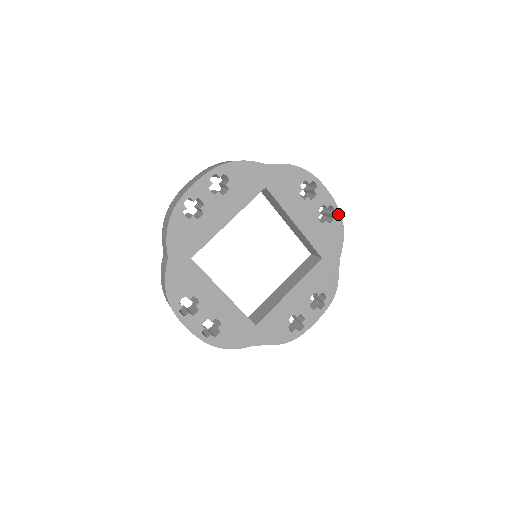
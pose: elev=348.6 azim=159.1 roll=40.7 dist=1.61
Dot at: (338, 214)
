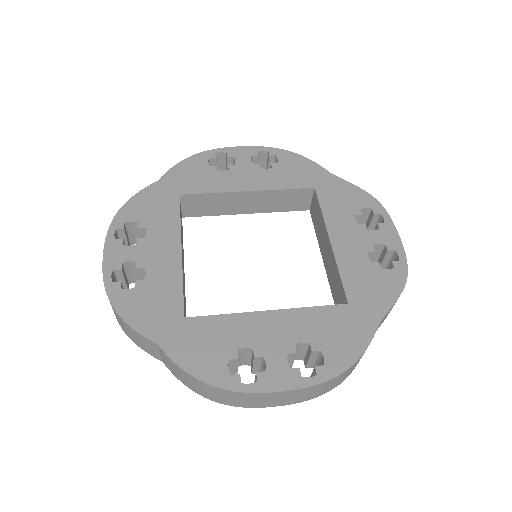
Dot at: (274, 151)
